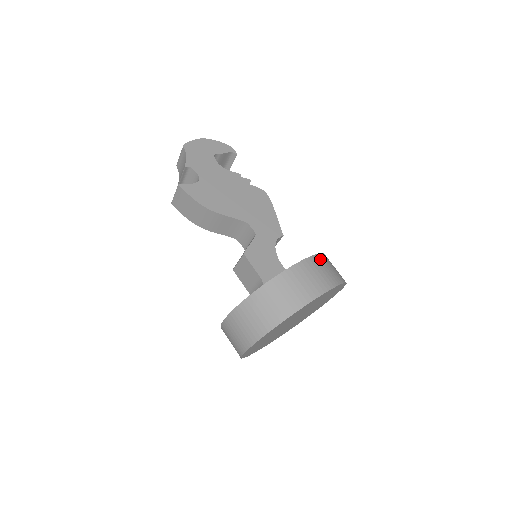
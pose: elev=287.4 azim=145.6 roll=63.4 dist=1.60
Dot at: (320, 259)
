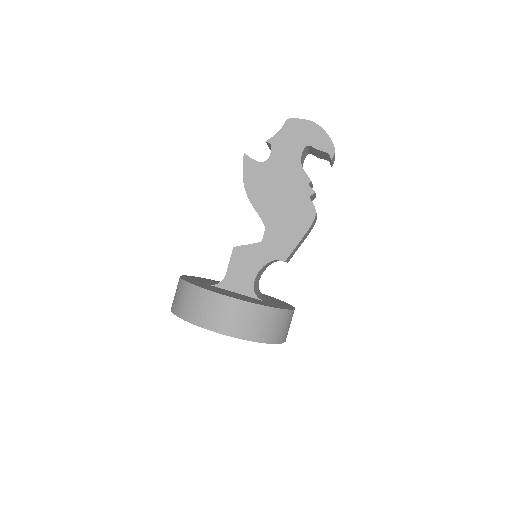
Dot at: (246, 308)
